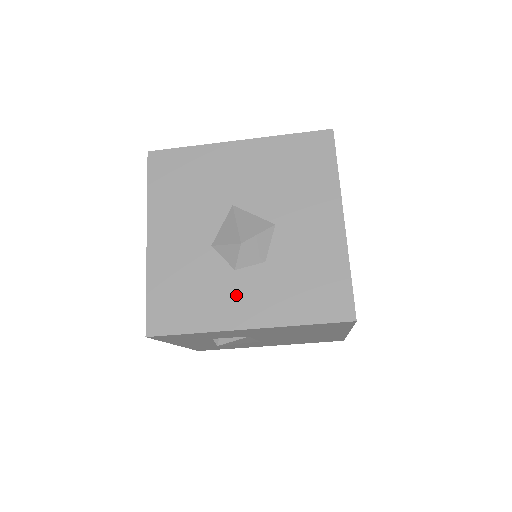
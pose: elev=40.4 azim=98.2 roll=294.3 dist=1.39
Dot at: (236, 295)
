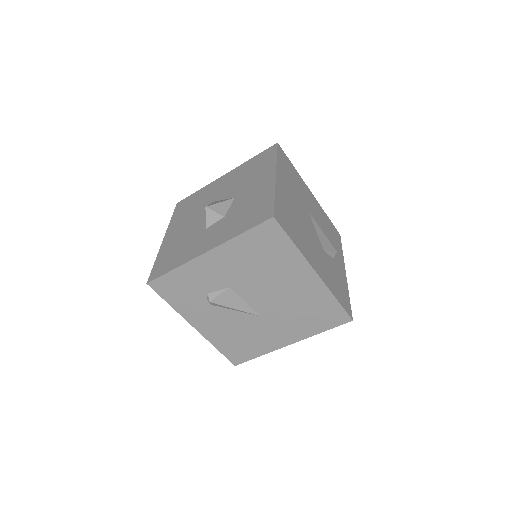
Dot at: (203, 240)
